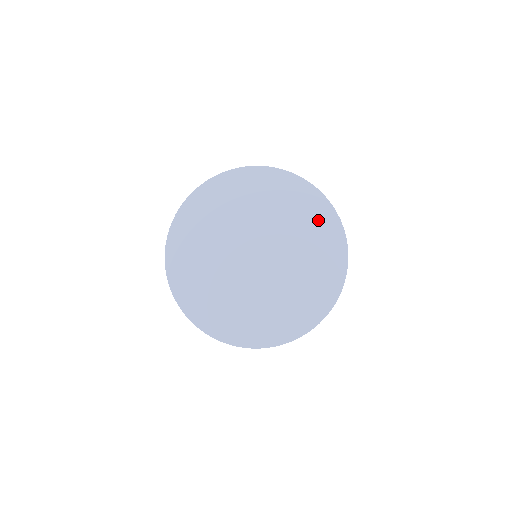
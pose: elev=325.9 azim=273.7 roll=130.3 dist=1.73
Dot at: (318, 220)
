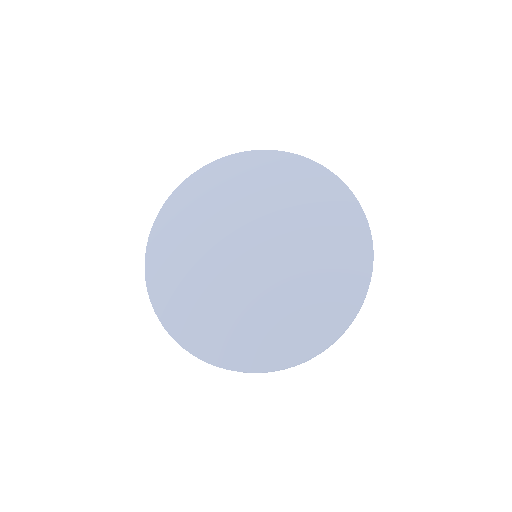
Dot at: (344, 233)
